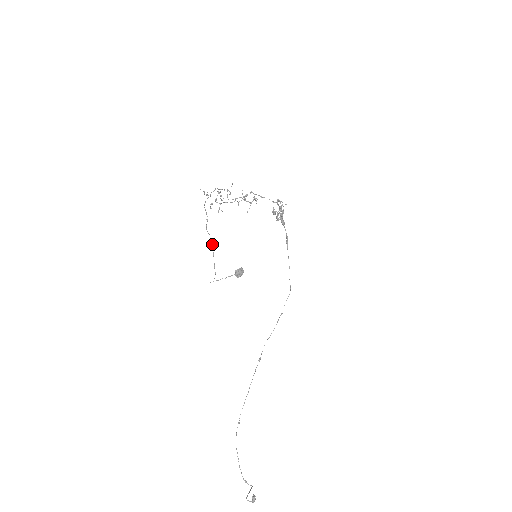
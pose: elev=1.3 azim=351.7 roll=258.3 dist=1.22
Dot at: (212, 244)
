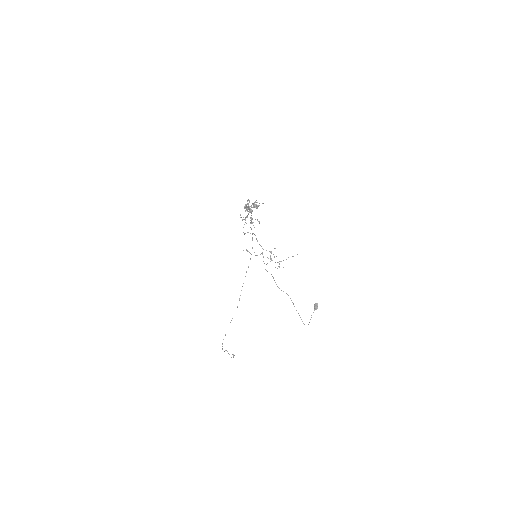
Dot at: (290, 298)
